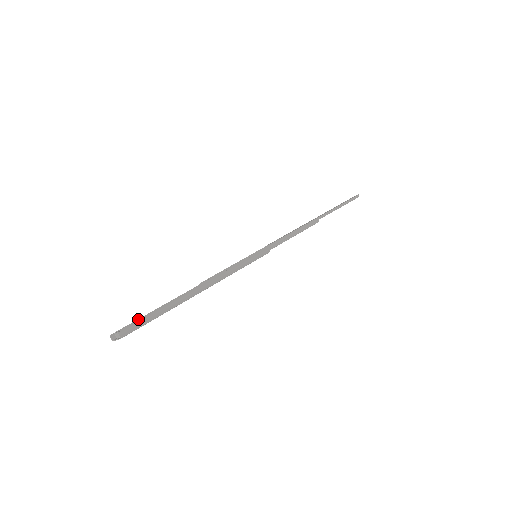
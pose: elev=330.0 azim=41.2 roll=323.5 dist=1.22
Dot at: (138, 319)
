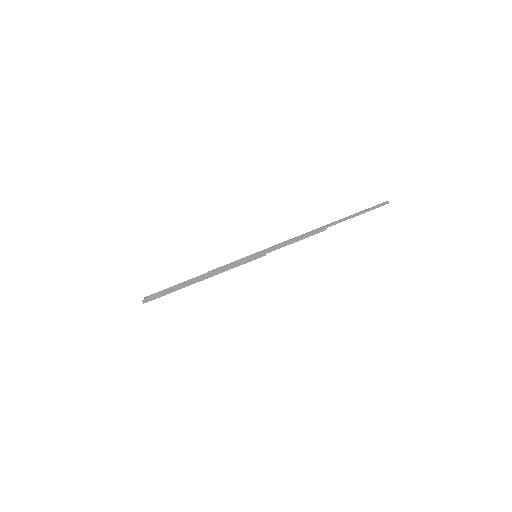
Dot at: (162, 290)
